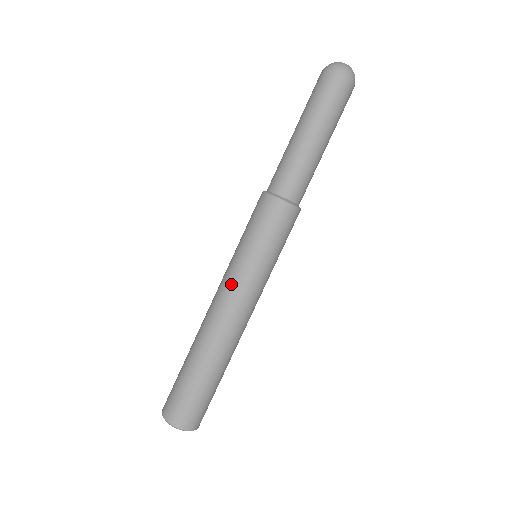
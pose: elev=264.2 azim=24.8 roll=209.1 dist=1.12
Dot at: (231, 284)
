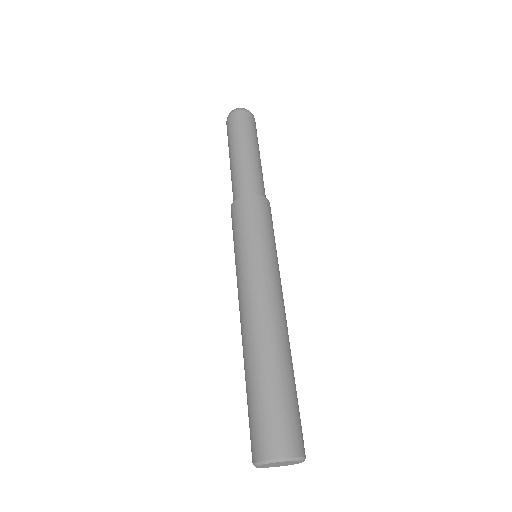
Dot at: (240, 283)
